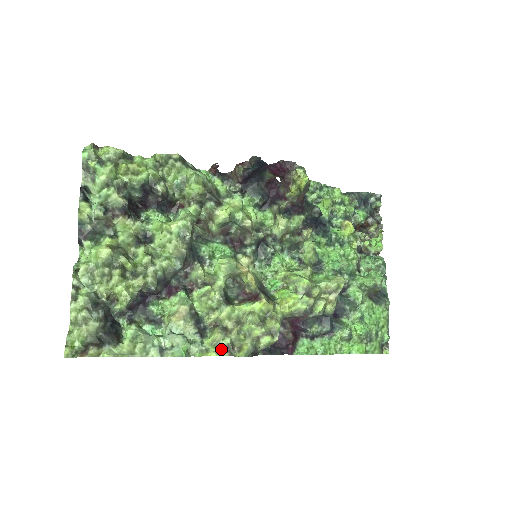
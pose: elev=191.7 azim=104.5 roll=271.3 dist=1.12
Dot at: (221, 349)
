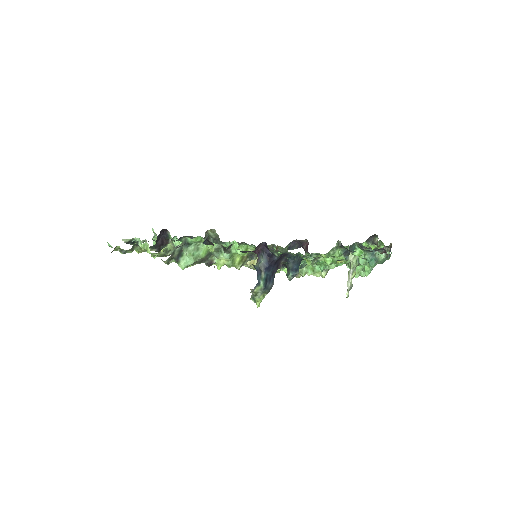
Dot at: occluded
